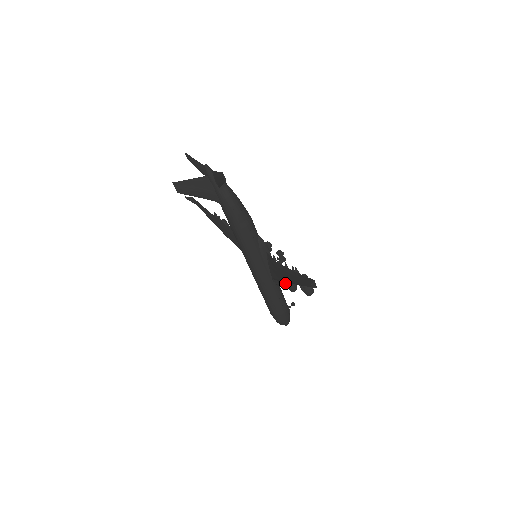
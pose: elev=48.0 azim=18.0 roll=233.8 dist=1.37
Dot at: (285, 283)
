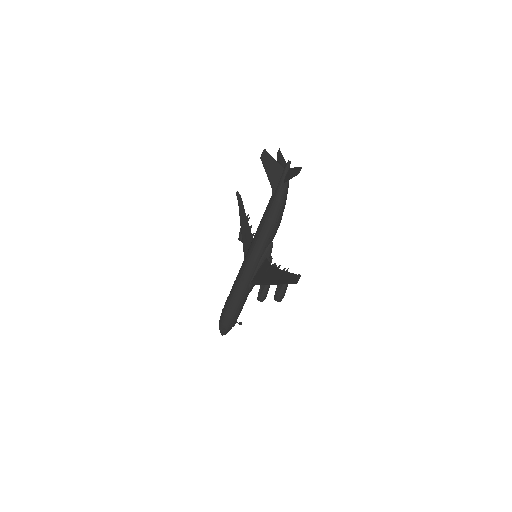
Dot at: (261, 288)
